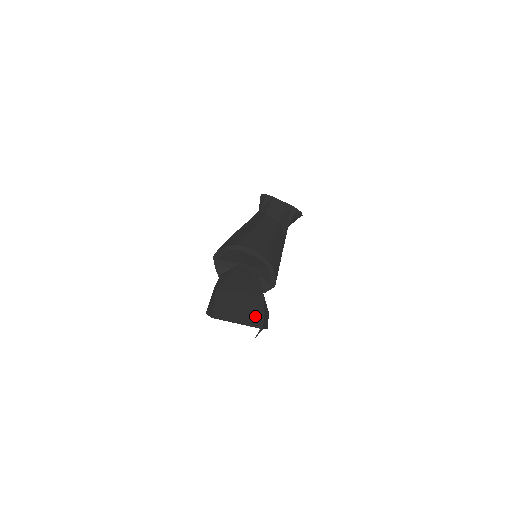
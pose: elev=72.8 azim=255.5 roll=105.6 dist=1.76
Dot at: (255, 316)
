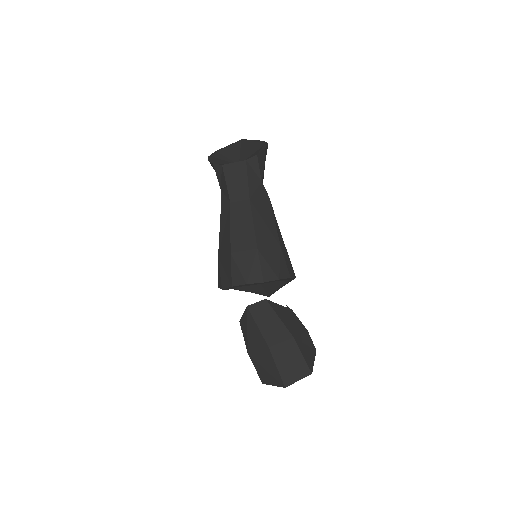
Dot at: (296, 366)
